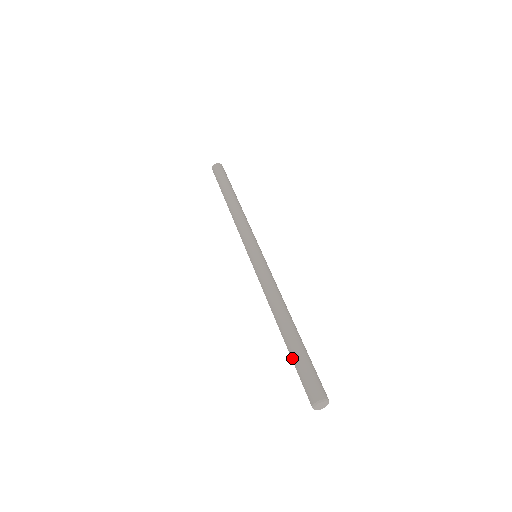
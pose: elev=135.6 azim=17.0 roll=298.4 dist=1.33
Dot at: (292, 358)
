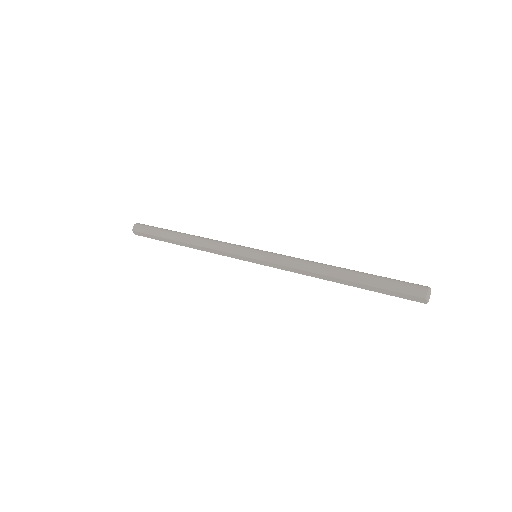
Dot at: (374, 285)
